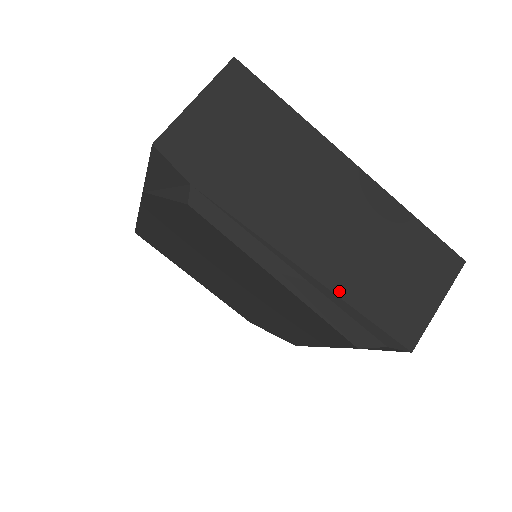
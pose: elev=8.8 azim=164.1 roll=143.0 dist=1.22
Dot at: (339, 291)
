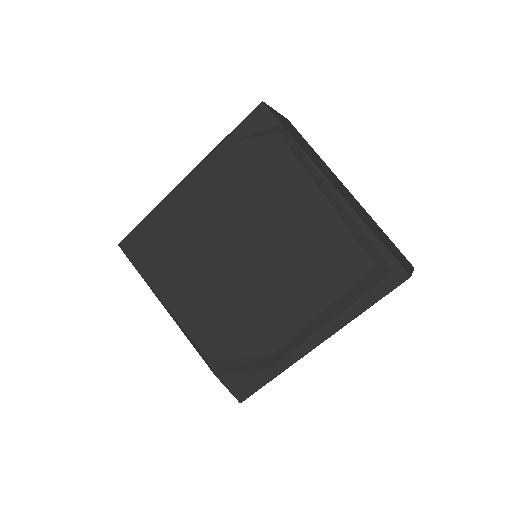
Dot at: (363, 220)
